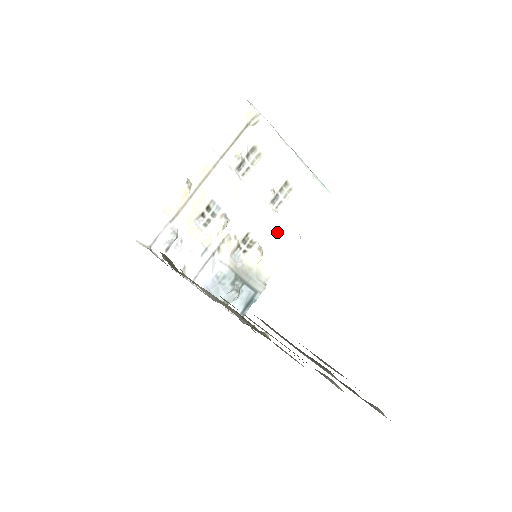
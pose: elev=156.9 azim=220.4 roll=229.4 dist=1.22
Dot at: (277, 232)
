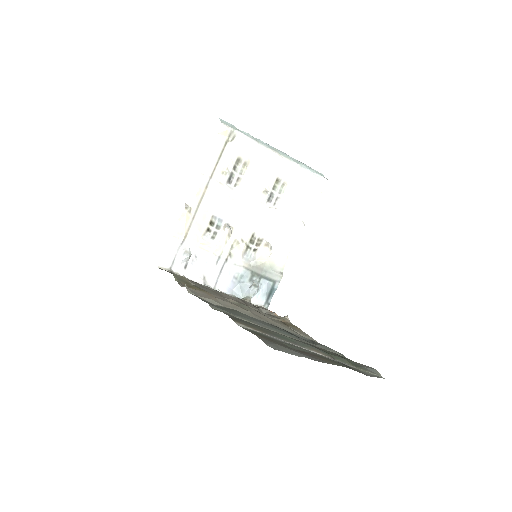
Dot at: (280, 226)
